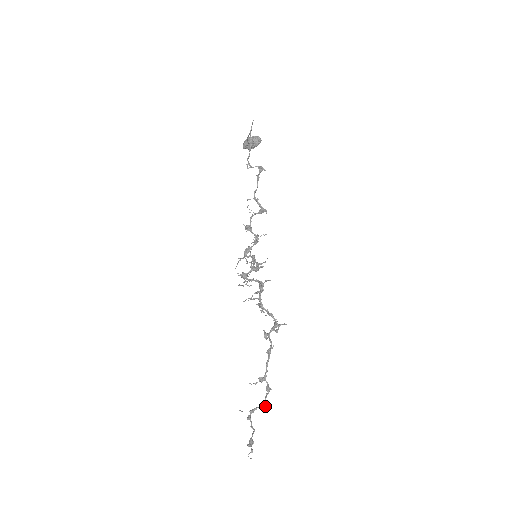
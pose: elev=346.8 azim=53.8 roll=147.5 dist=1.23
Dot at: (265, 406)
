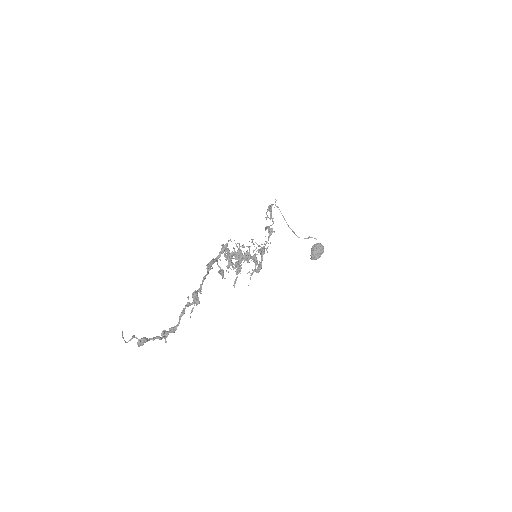
Dot at: (182, 310)
